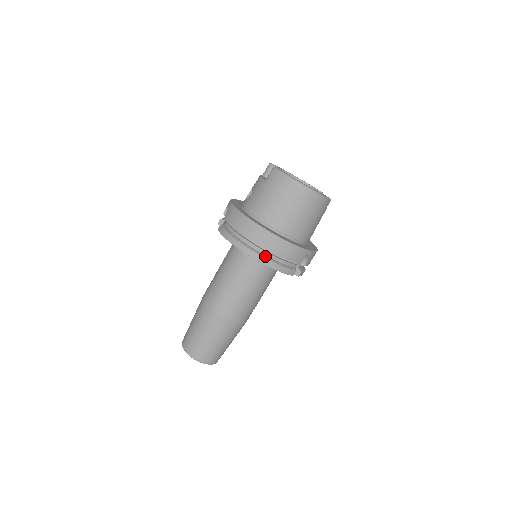
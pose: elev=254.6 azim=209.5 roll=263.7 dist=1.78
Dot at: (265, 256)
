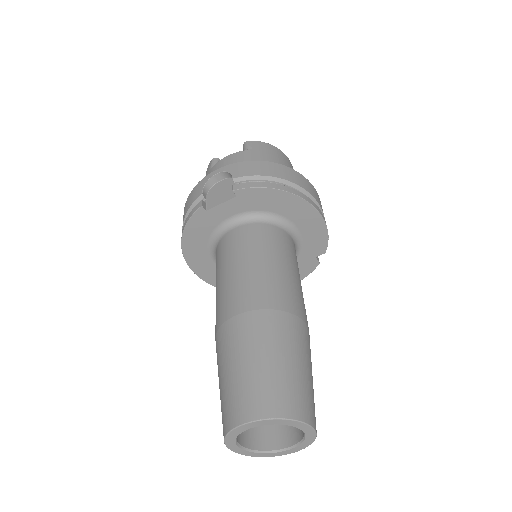
Dot at: occluded
